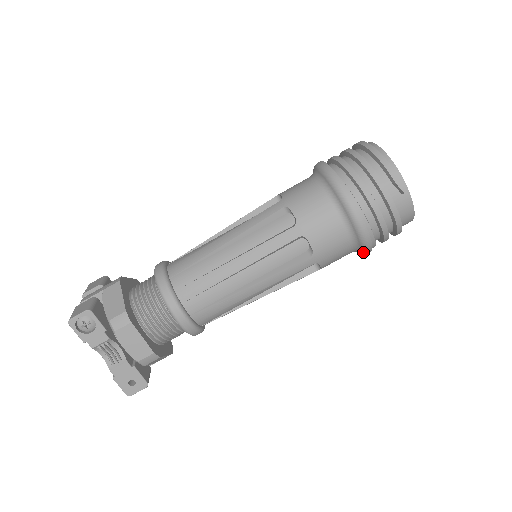
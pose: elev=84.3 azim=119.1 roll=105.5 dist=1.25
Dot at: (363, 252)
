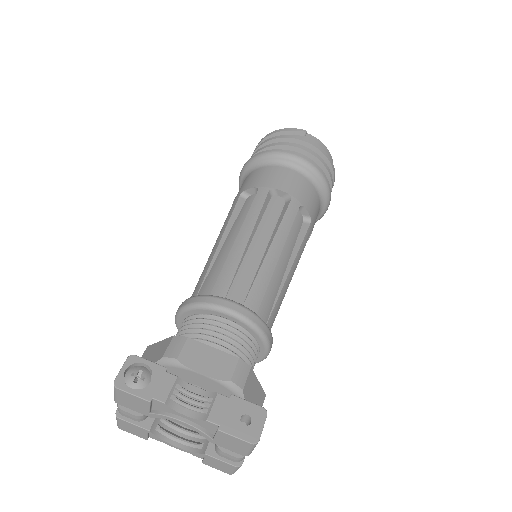
Dot at: (325, 189)
